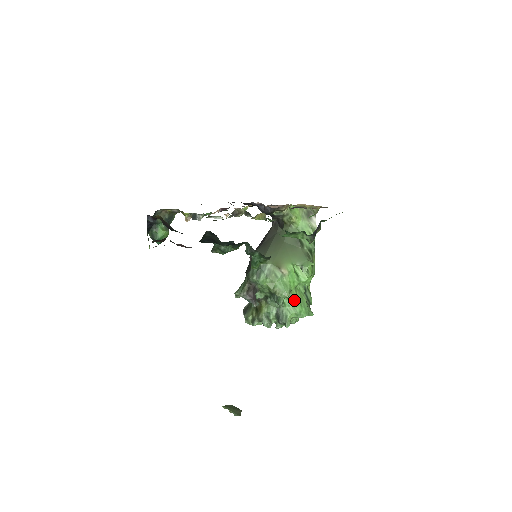
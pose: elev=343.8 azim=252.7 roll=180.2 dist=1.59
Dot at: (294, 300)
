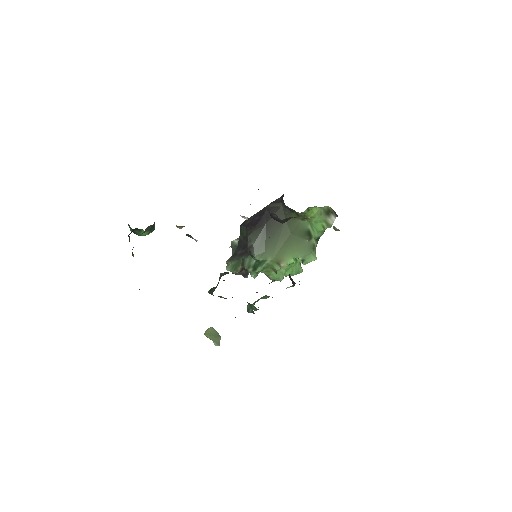
Dot at: occluded
